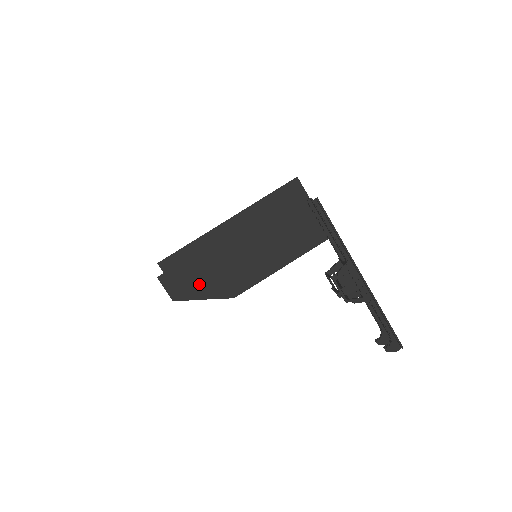
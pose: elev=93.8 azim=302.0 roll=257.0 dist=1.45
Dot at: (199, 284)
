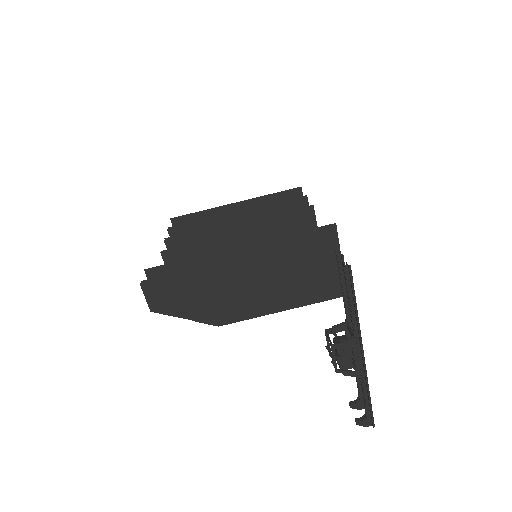
Dot at: (185, 303)
